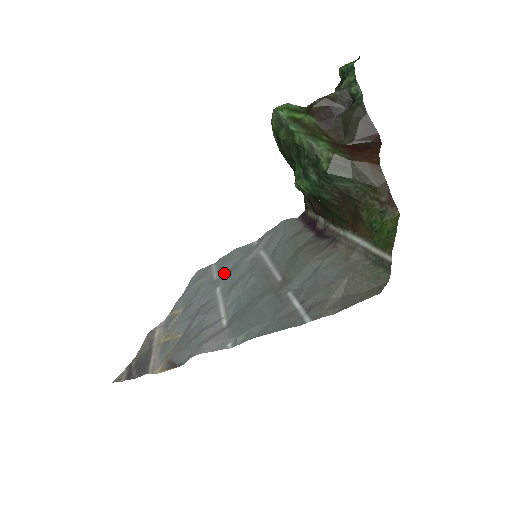
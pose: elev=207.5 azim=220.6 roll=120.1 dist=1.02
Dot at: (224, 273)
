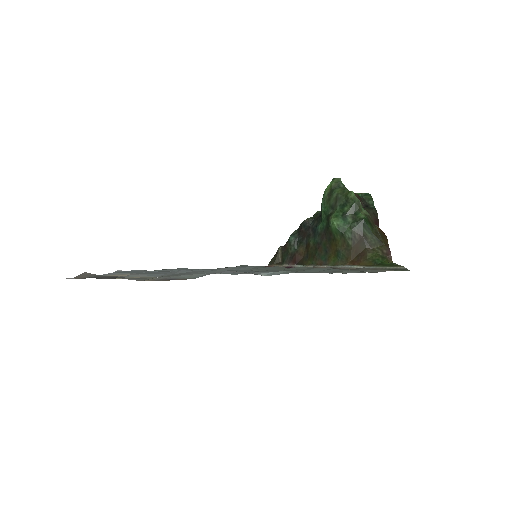
Dot at: occluded
